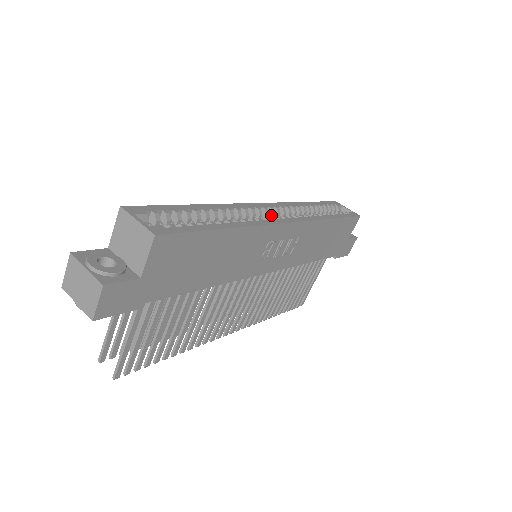
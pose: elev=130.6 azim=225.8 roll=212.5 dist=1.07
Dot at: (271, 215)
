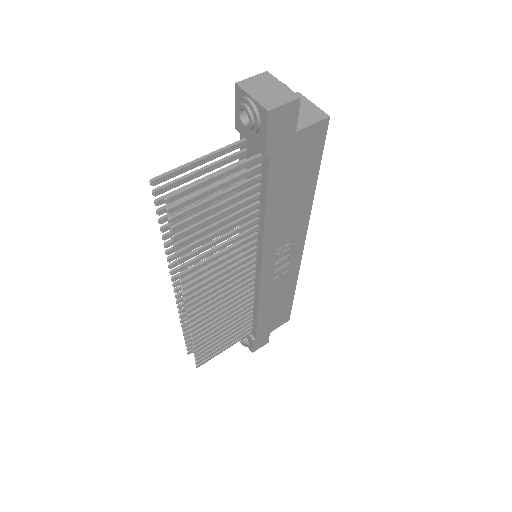
Dot at: occluded
